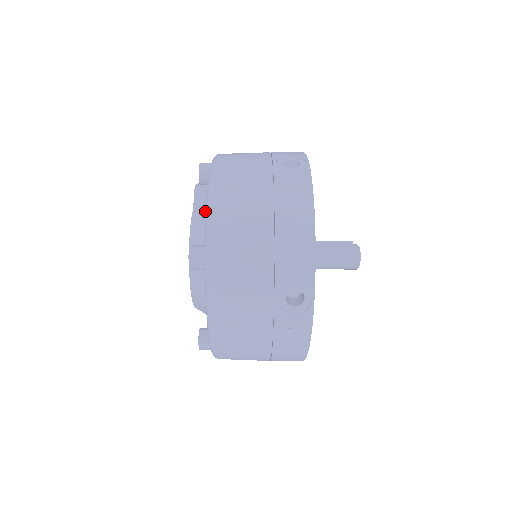
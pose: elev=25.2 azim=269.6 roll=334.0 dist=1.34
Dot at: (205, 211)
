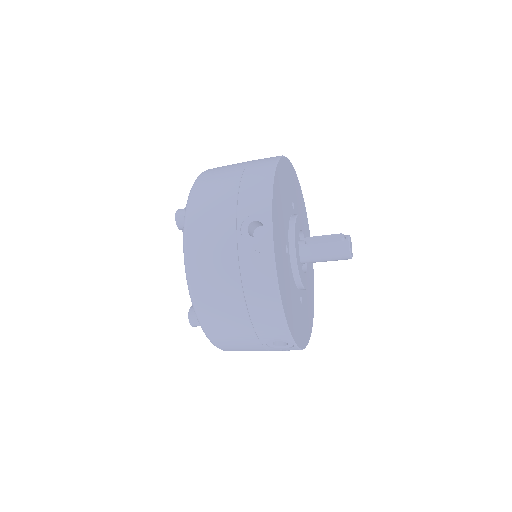
Dot at: occluded
